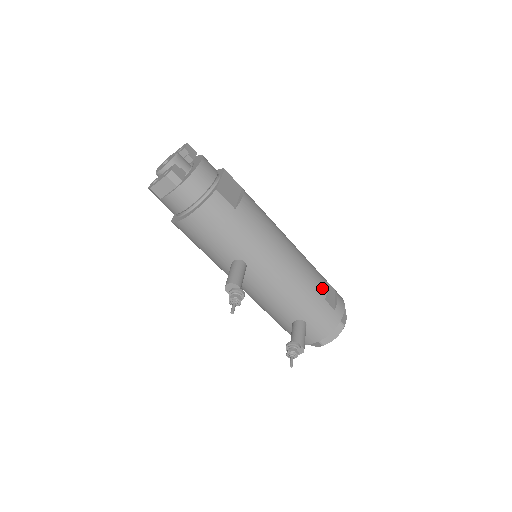
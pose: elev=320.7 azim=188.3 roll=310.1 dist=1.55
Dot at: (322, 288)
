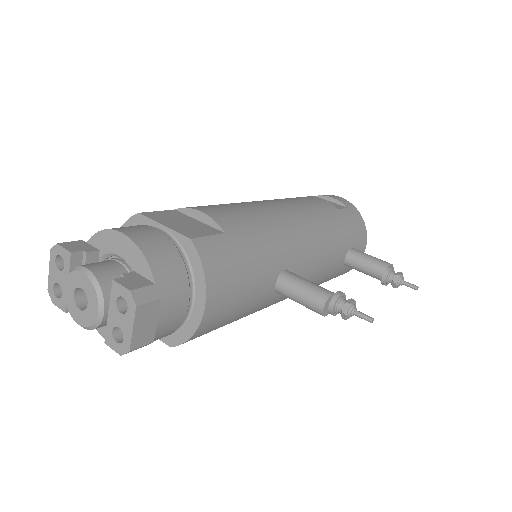
Dot at: (325, 204)
